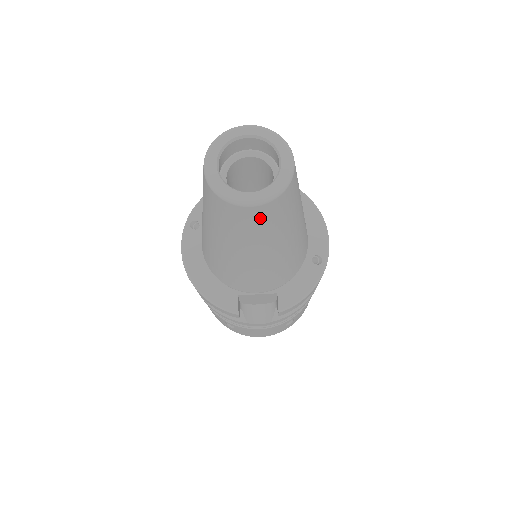
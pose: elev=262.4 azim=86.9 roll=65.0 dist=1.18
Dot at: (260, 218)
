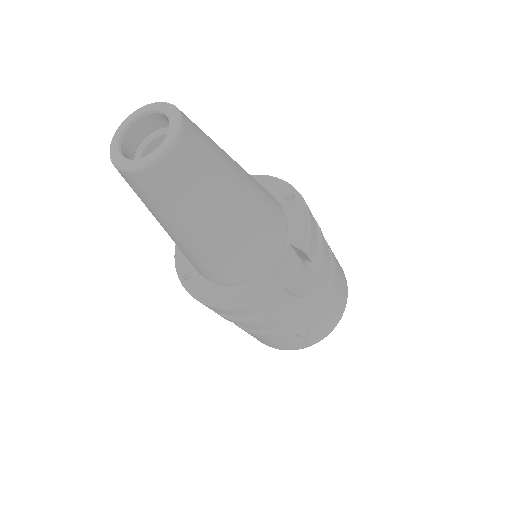
Dot at: (190, 158)
